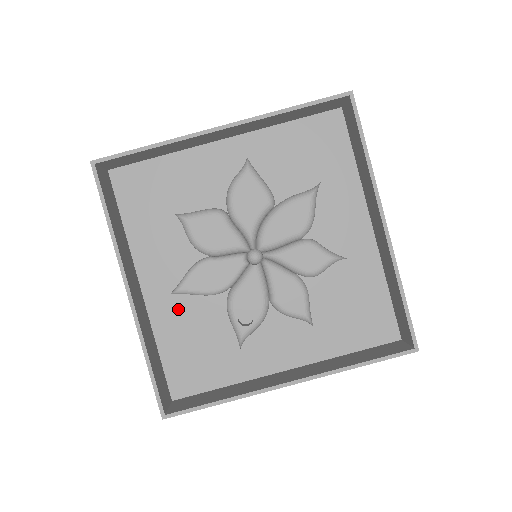
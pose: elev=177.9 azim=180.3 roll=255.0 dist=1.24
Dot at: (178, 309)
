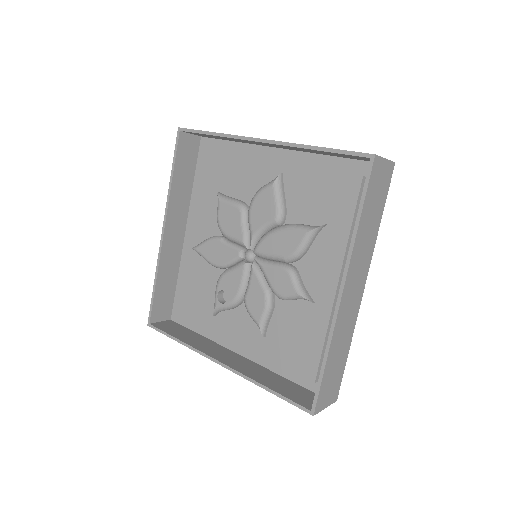
Dot at: (194, 261)
